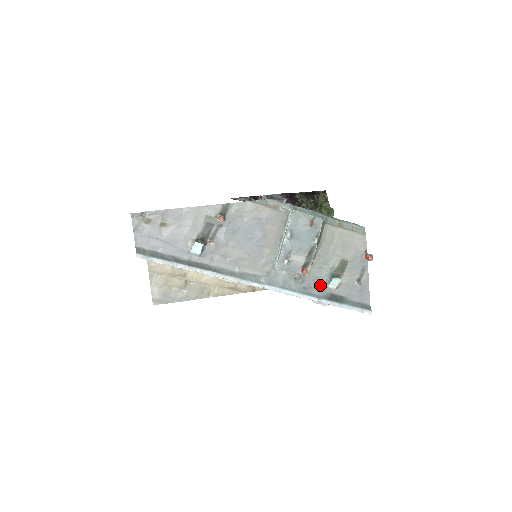
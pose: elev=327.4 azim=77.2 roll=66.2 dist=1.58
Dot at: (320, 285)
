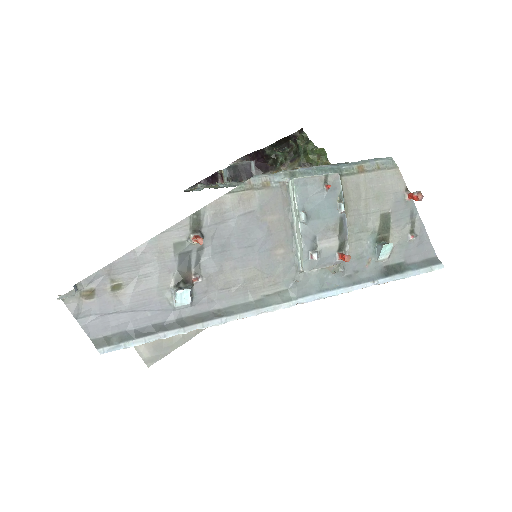
Dot at: (367, 262)
